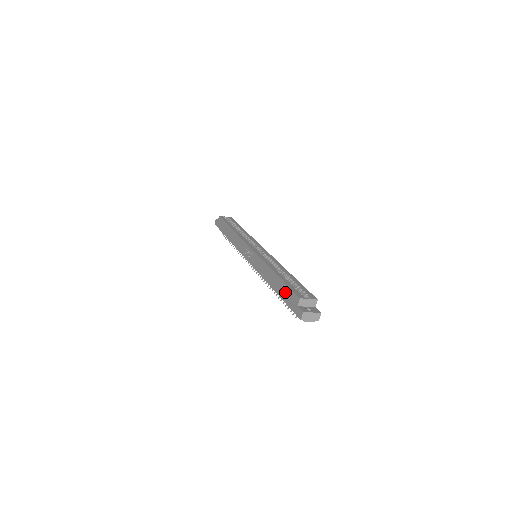
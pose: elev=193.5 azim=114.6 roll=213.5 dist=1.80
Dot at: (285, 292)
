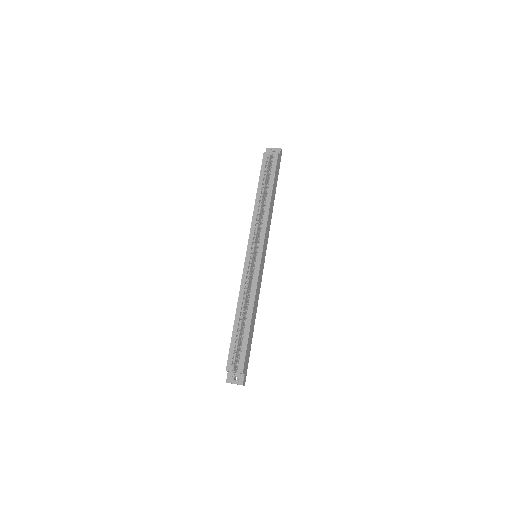
Dot at: occluded
